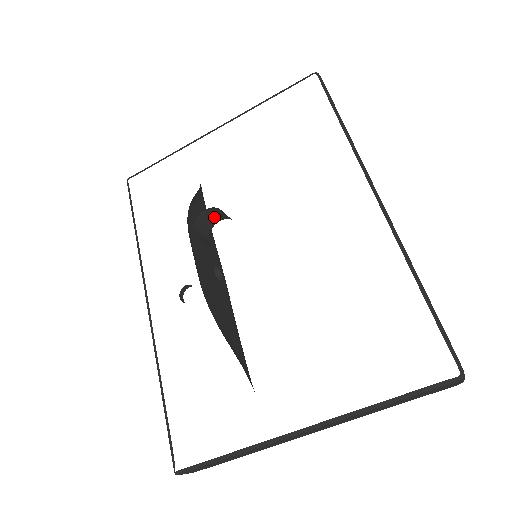
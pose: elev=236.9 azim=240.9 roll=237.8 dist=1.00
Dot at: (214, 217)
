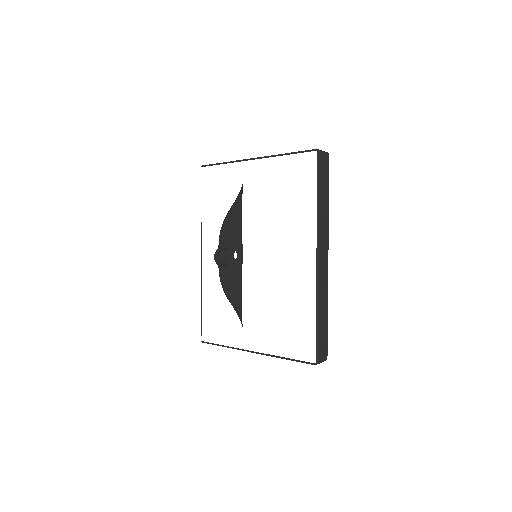
Dot at: (227, 248)
